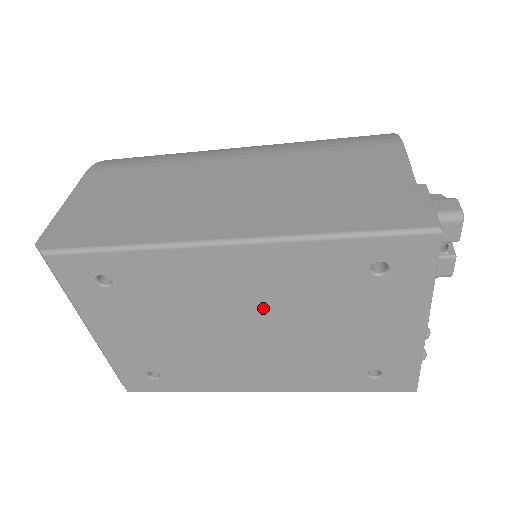
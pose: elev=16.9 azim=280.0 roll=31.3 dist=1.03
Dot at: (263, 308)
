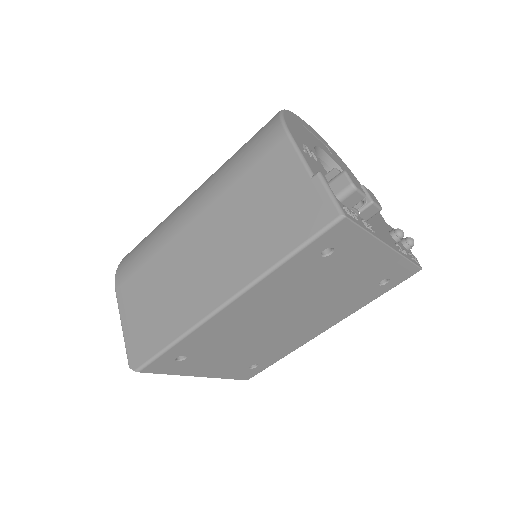
Dot at: (280, 308)
